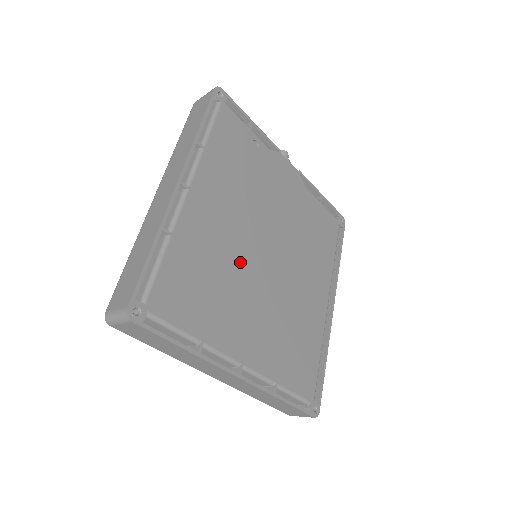
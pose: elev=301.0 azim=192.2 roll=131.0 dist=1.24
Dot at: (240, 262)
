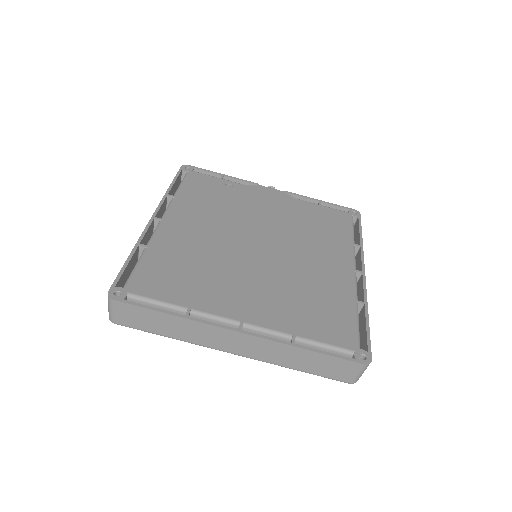
Dot at: (225, 254)
